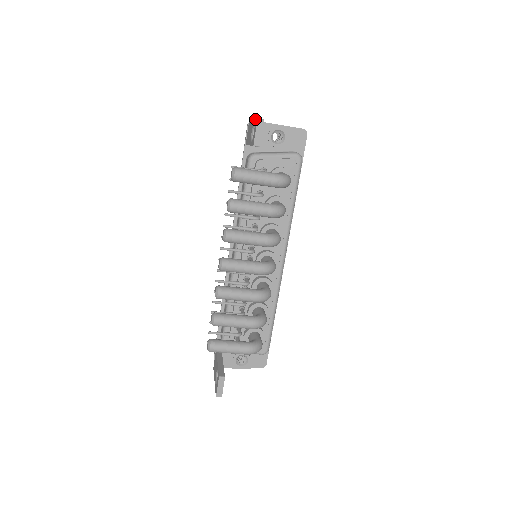
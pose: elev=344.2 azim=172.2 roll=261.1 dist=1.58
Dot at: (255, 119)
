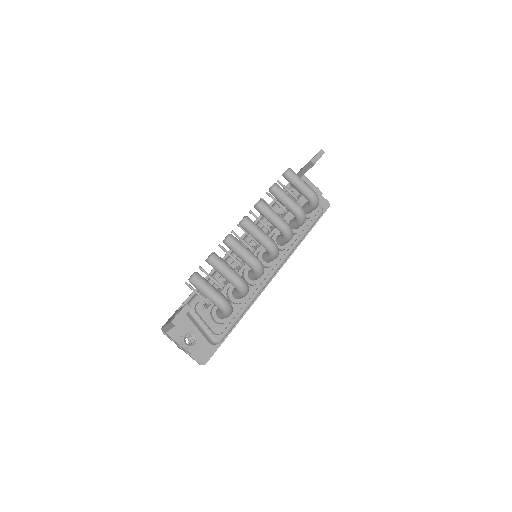
Dot at: occluded
